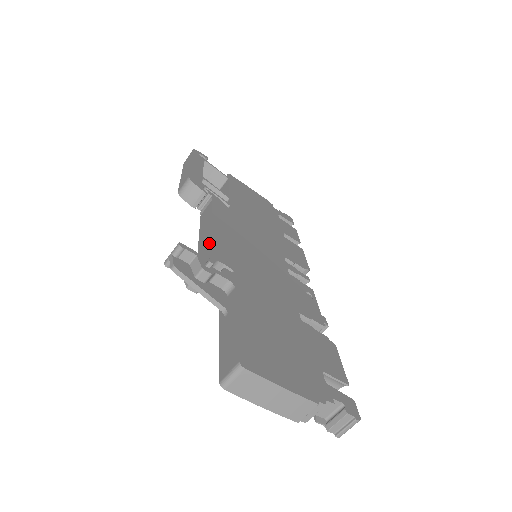
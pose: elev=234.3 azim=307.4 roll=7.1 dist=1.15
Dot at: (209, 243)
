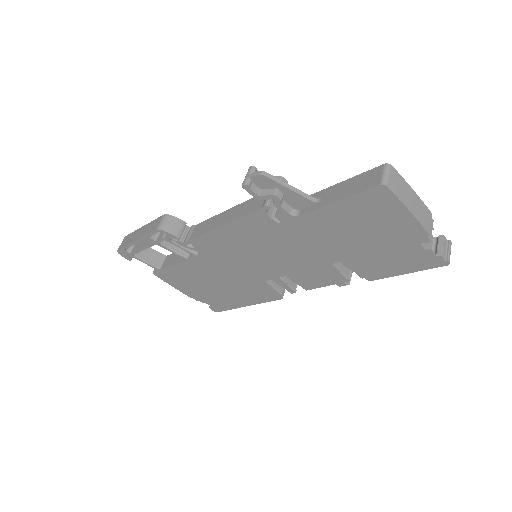
Dot at: (248, 201)
